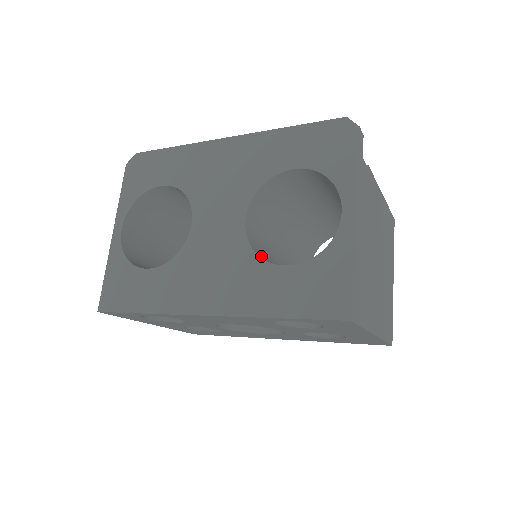
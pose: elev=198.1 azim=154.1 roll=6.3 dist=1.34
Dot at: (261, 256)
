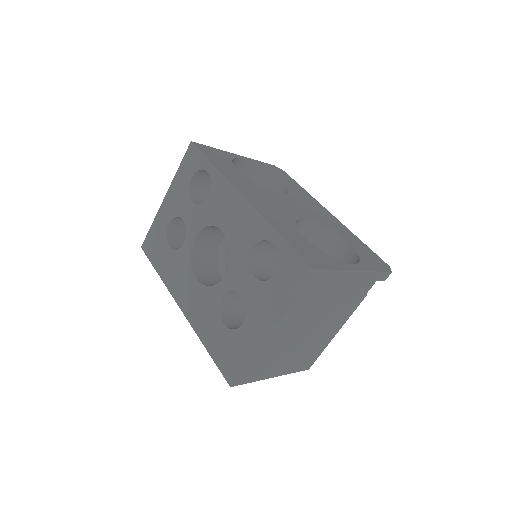
Dot at: occluded
